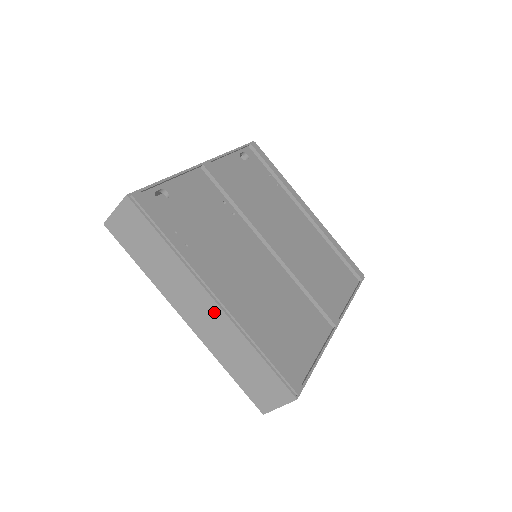
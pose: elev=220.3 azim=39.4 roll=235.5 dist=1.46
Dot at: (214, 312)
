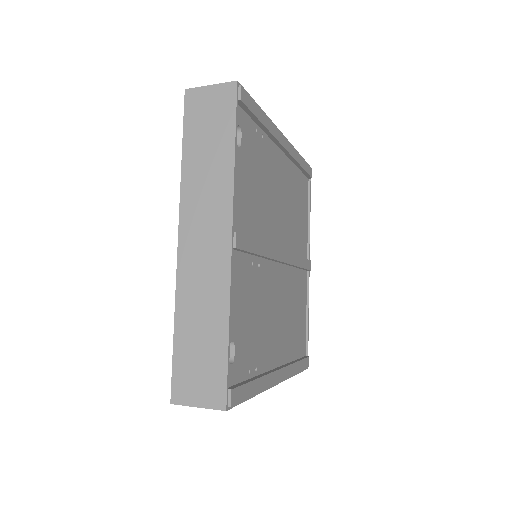
Dot at: occluded
